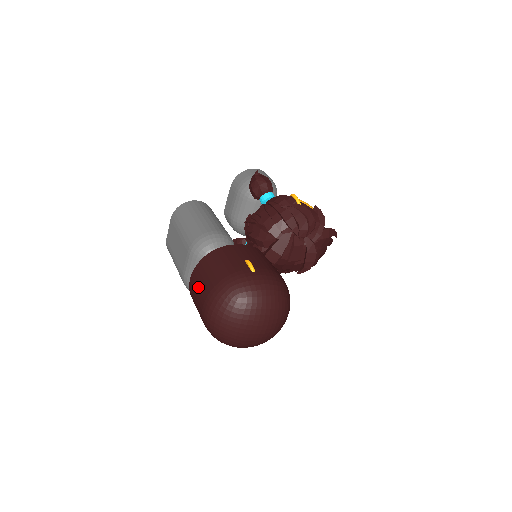
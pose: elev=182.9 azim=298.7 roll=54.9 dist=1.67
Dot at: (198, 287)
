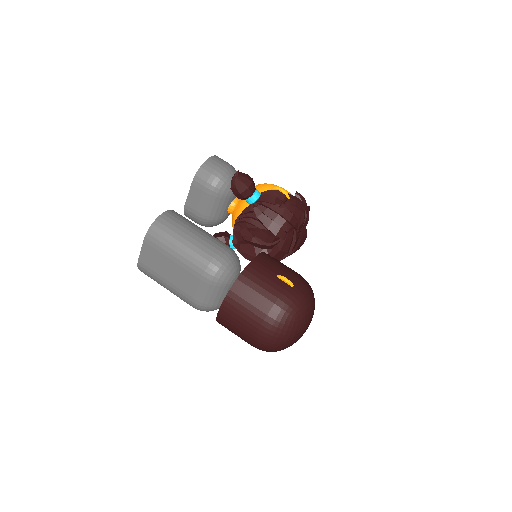
Dot at: (241, 316)
